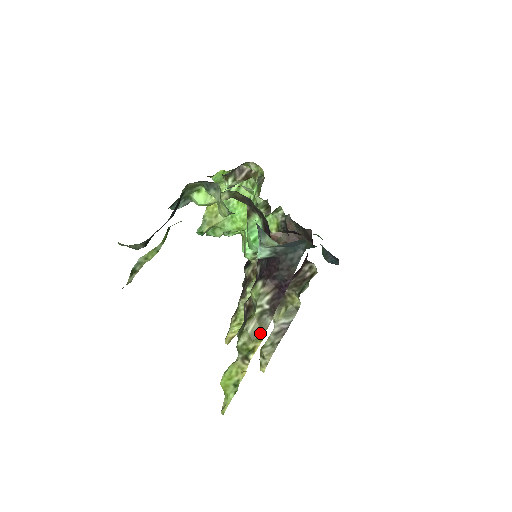
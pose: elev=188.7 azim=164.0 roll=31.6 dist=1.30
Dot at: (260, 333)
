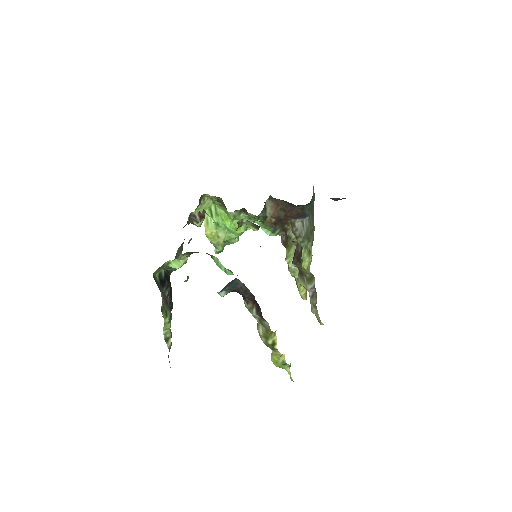
Dot at: (269, 332)
